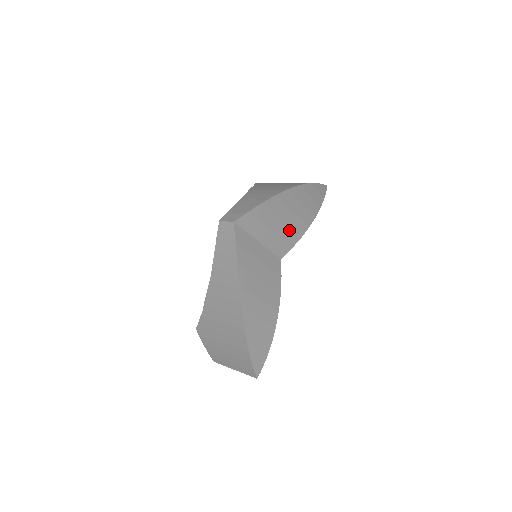
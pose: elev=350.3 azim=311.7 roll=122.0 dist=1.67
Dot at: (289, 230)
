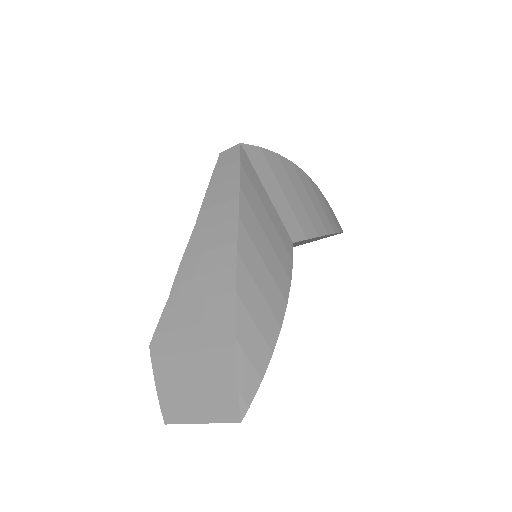
Dot at: (305, 214)
